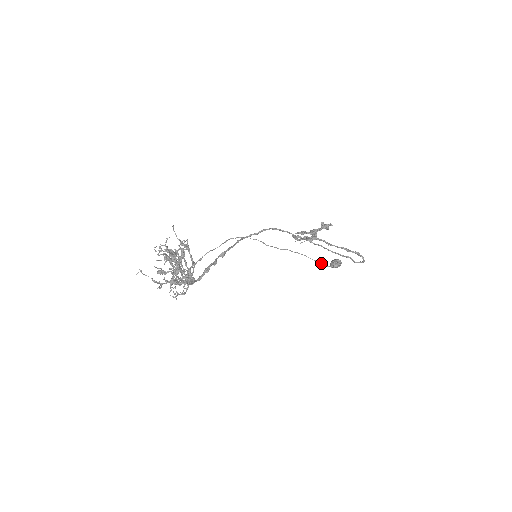
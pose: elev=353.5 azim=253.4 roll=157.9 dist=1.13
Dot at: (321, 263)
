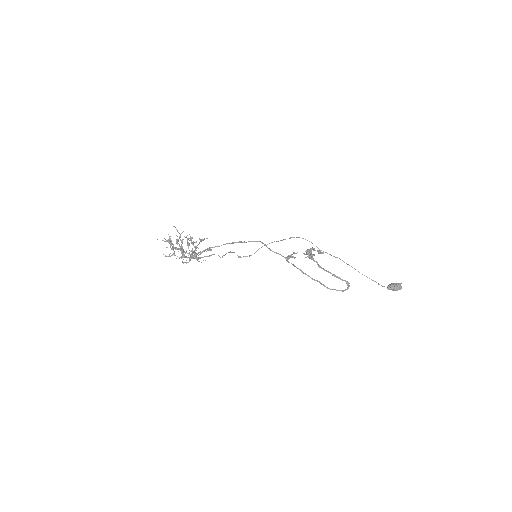
Dot at: (374, 281)
